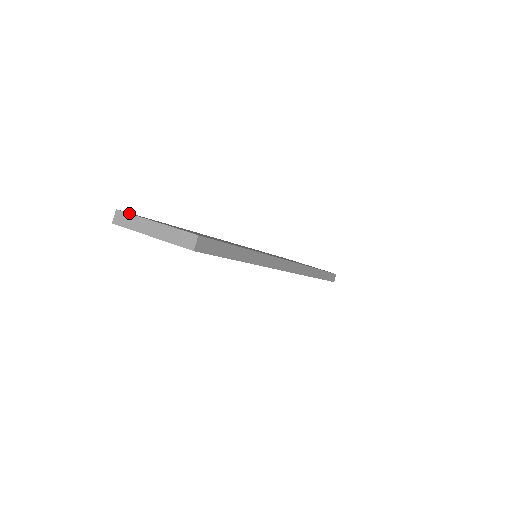
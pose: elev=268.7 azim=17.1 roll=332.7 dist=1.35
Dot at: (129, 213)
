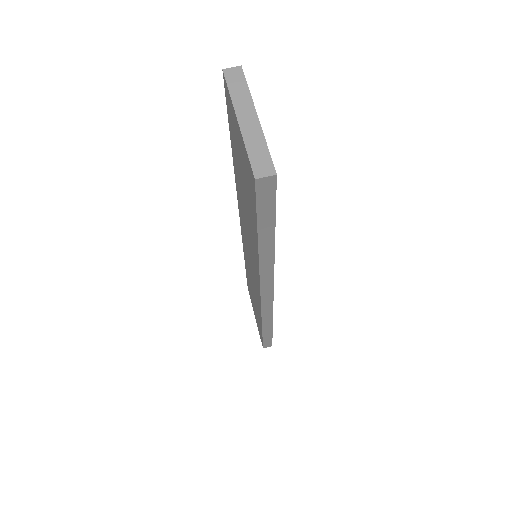
Dot at: occluded
